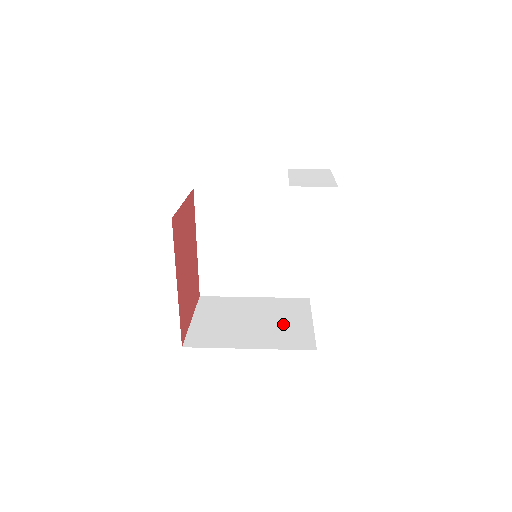
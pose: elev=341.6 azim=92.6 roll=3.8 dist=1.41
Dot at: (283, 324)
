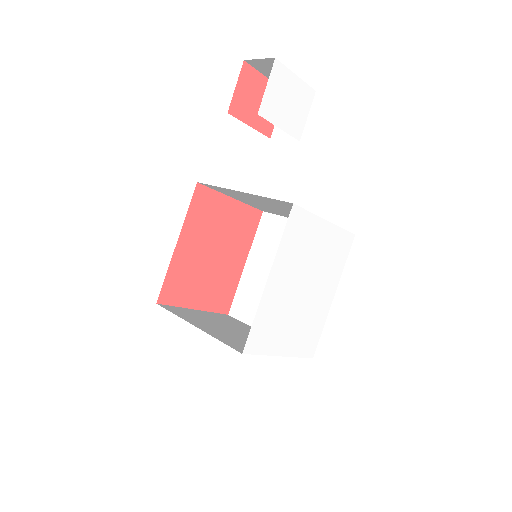
Dot at: occluded
